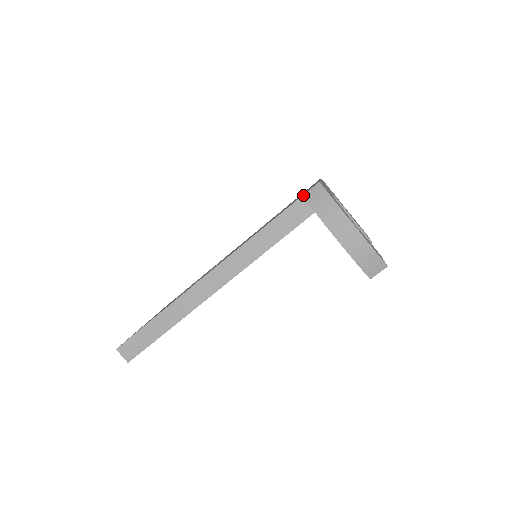
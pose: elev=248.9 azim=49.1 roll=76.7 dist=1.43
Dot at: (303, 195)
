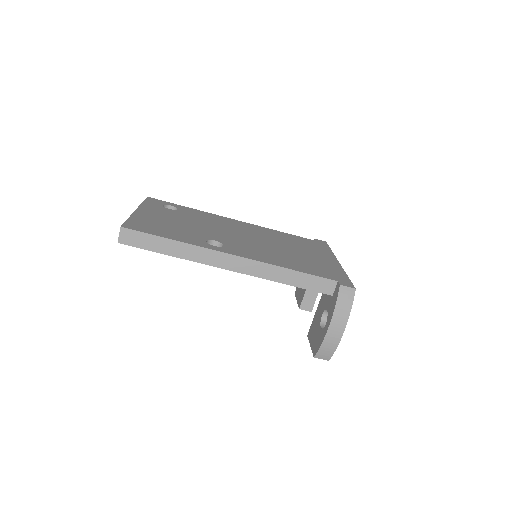
Dot at: (341, 285)
